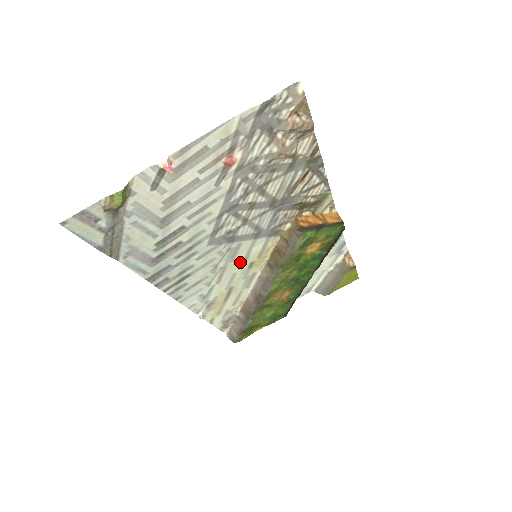
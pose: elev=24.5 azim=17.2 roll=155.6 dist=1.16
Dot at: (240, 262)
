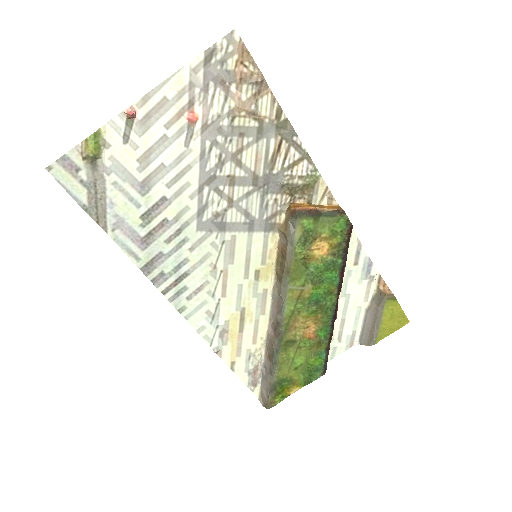
Dot at: (242, 267)
